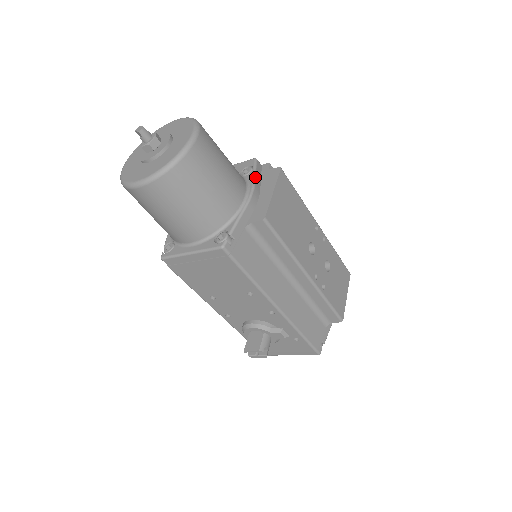
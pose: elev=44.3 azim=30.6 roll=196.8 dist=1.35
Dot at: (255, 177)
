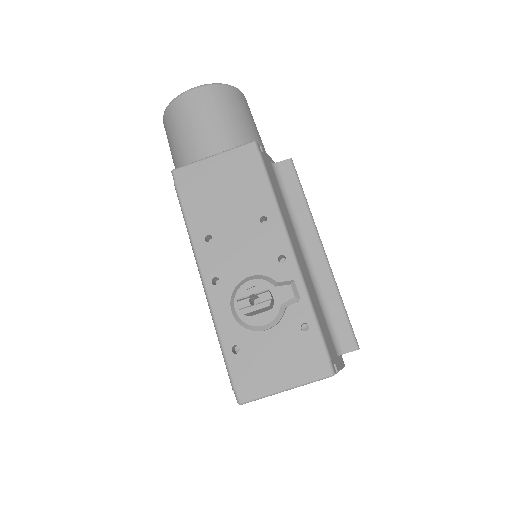
Dot at: occluded
